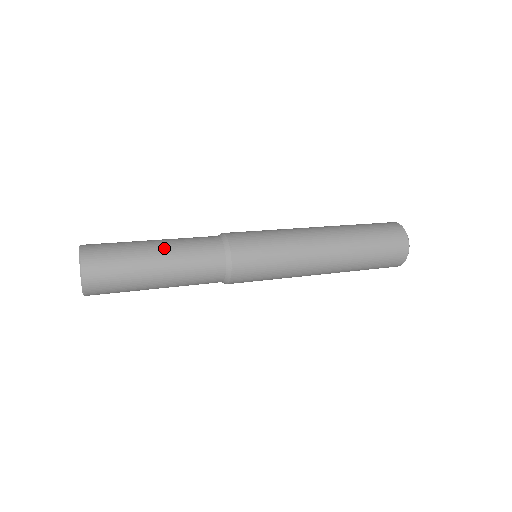
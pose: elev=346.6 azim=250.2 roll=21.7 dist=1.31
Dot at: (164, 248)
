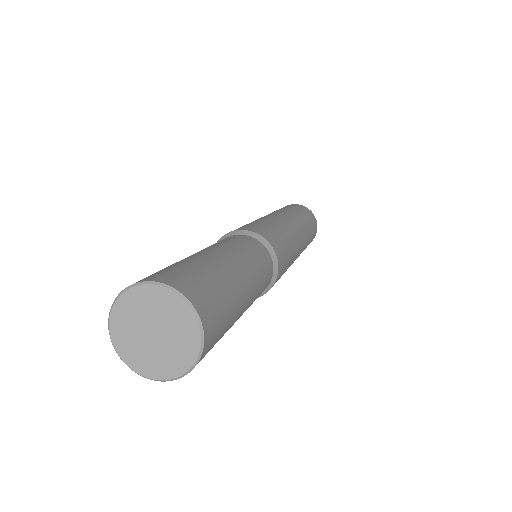
Dot at: (233, 257)
